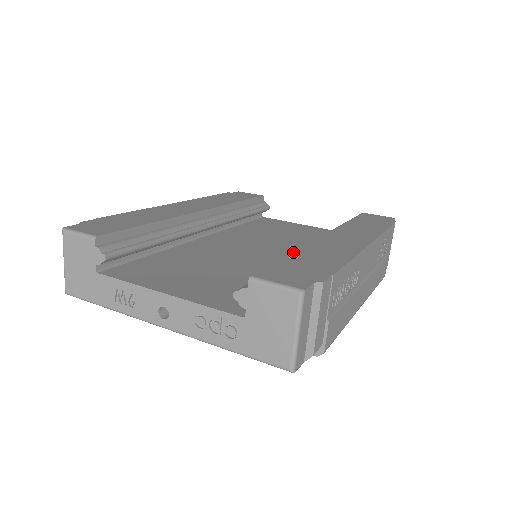
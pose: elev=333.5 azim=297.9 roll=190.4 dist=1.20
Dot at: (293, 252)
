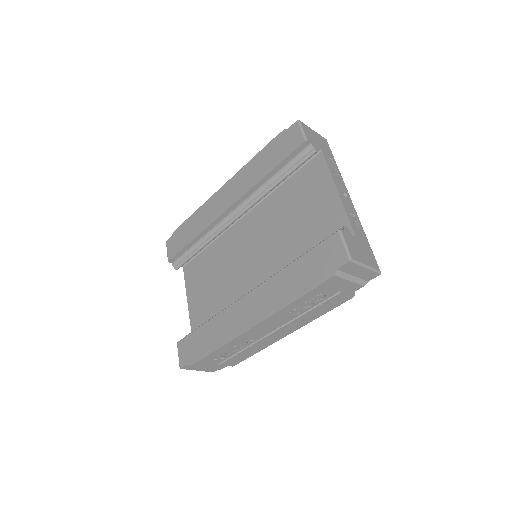
Dot at: (208, 321)
